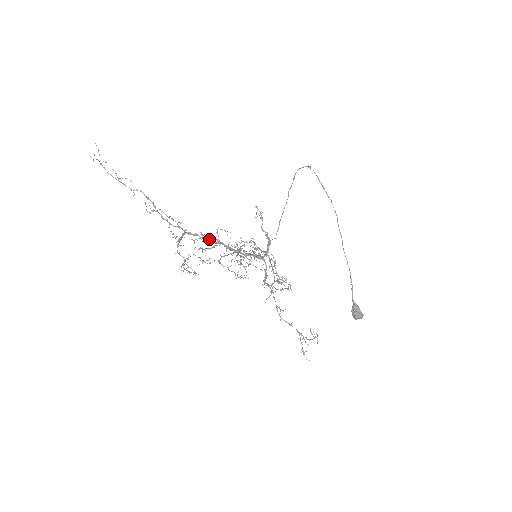
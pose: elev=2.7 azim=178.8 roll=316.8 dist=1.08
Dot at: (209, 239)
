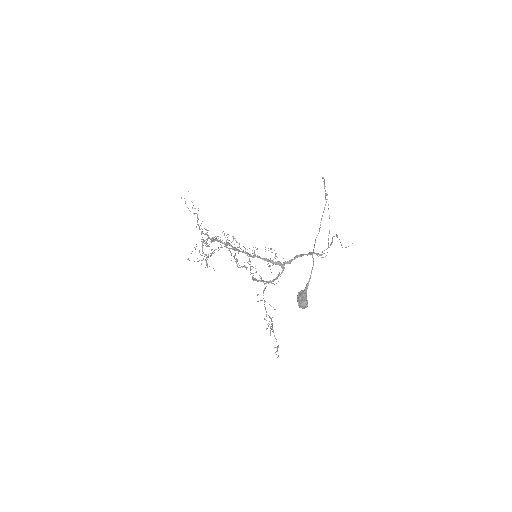
Dot at: (219, 241)
